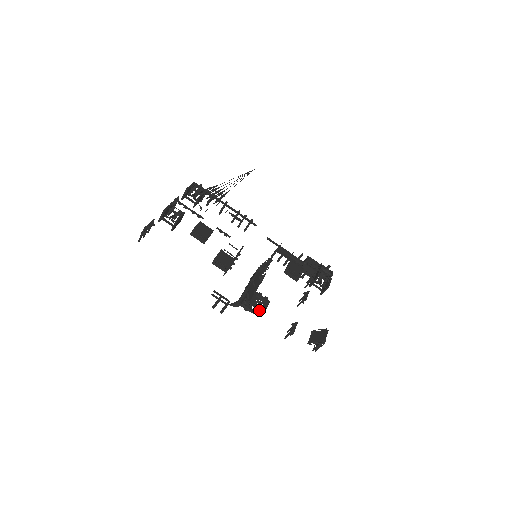
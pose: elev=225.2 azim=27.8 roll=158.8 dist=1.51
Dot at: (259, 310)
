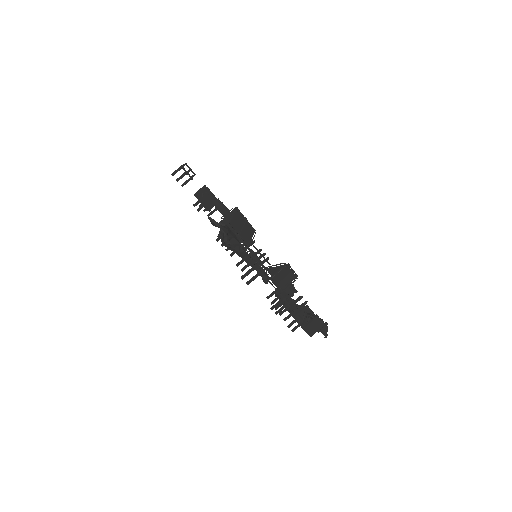
Dot at: occluded
